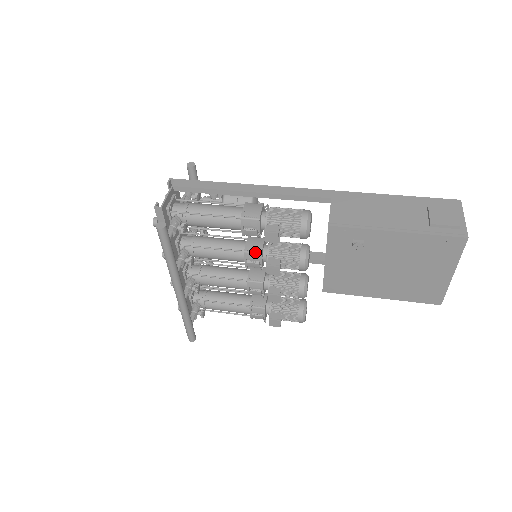
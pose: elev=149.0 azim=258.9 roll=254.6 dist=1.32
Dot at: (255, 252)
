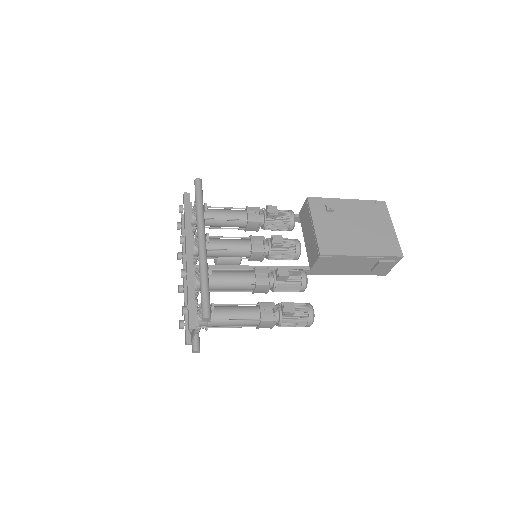
Dot at: (259, 236)
